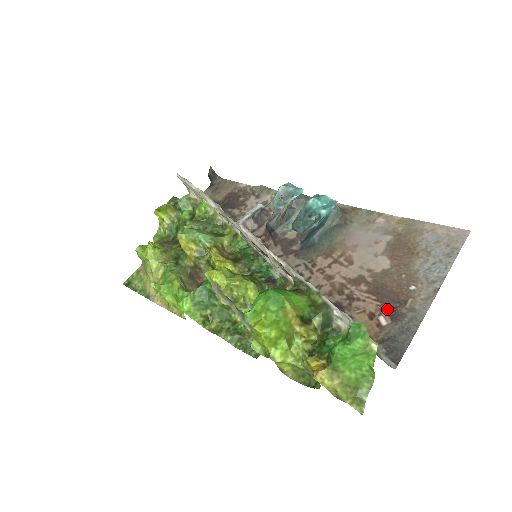
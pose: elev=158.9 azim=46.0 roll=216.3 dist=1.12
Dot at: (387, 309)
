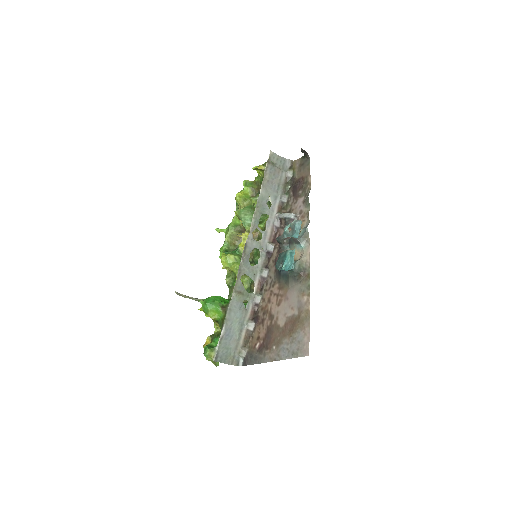
Dot at: (262, 343)
